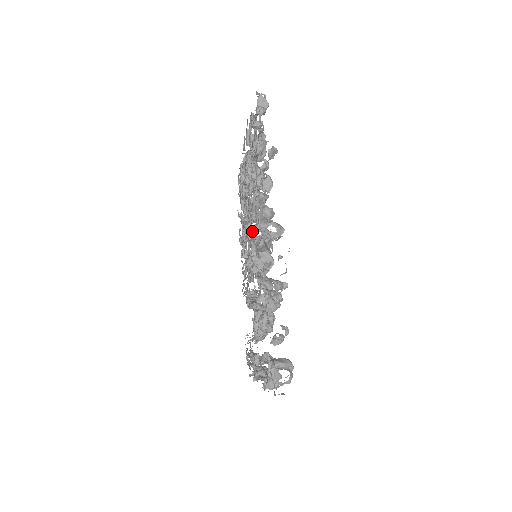
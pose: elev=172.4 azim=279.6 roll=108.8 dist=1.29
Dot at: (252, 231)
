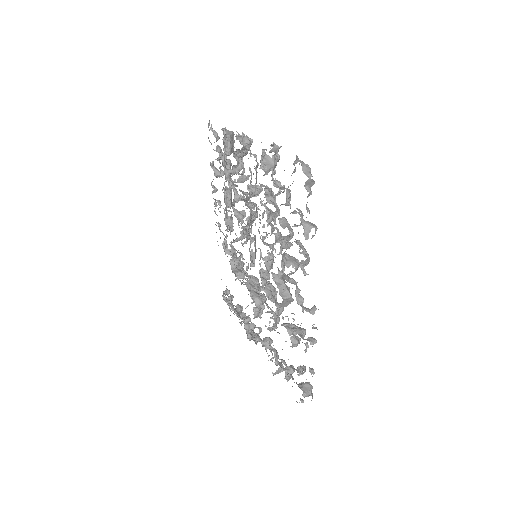
Dot at: occluded
